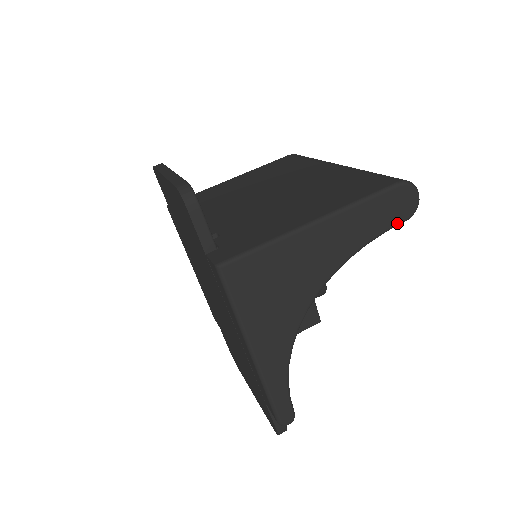
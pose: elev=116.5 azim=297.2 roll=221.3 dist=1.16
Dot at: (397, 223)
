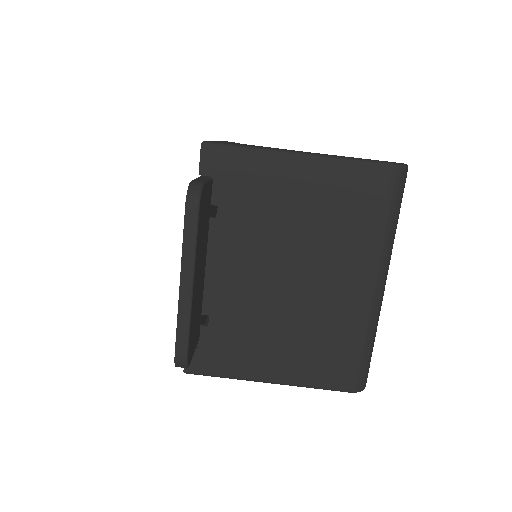
Dot at: occluded
